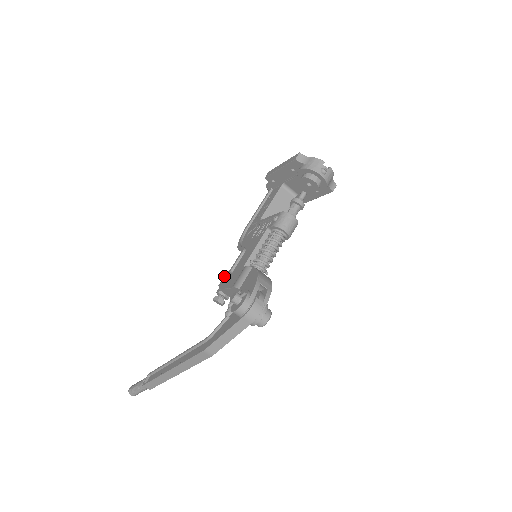
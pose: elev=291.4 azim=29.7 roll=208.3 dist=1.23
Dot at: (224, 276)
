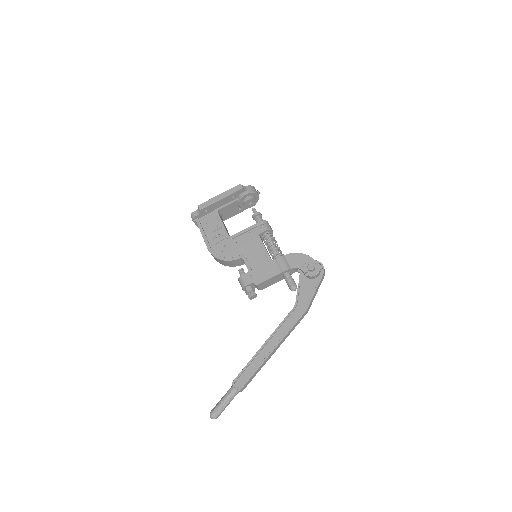
Dot at: (244, 279)
